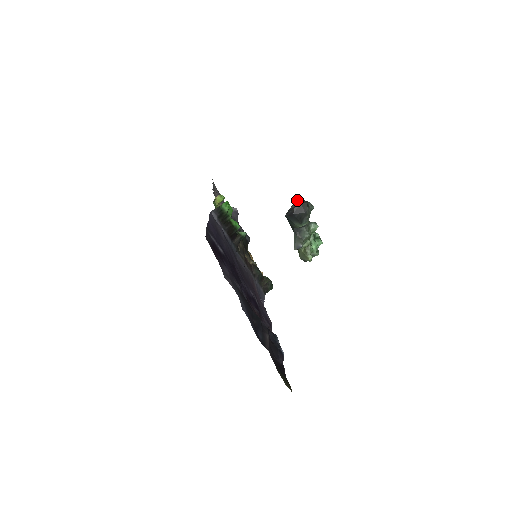
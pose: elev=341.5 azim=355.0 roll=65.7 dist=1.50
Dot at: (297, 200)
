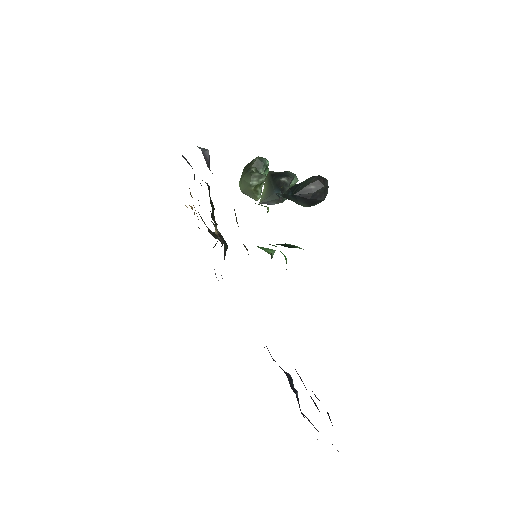
Dot at: (316, 176)
